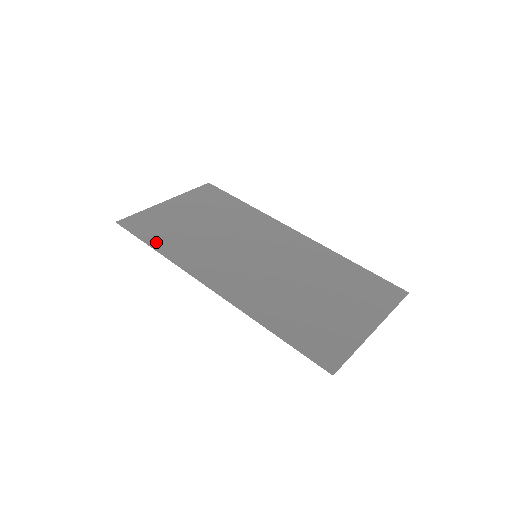
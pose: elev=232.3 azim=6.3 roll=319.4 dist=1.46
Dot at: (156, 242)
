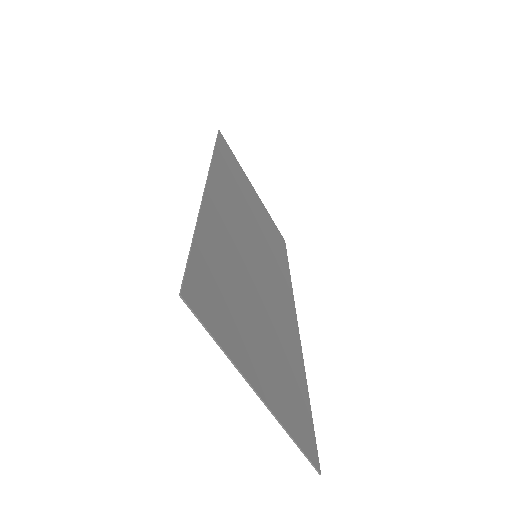
Dot at: (221, 154)
